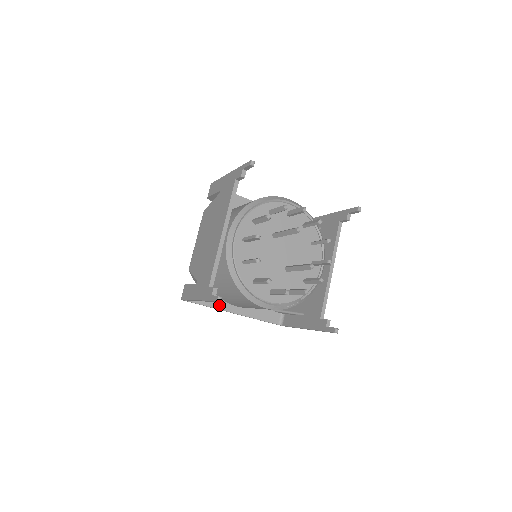
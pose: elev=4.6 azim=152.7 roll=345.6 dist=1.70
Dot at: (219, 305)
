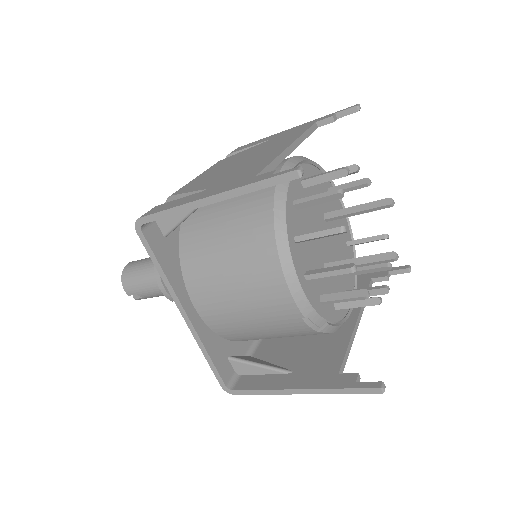
Dot at: (175, 282)
